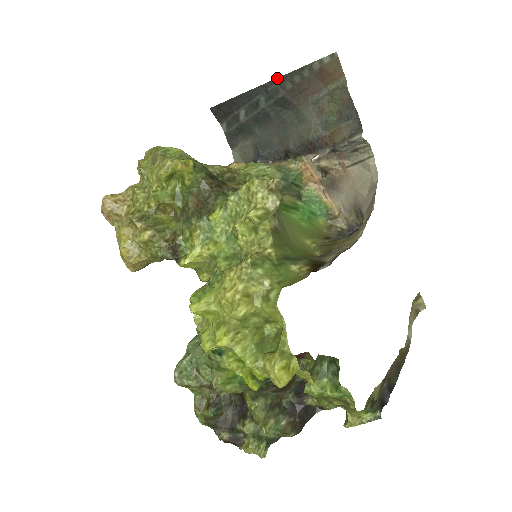
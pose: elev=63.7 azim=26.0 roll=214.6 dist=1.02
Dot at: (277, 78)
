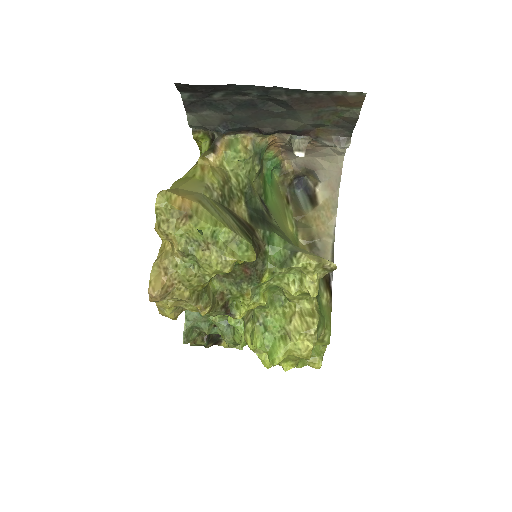
Dot at: (286, 88)
